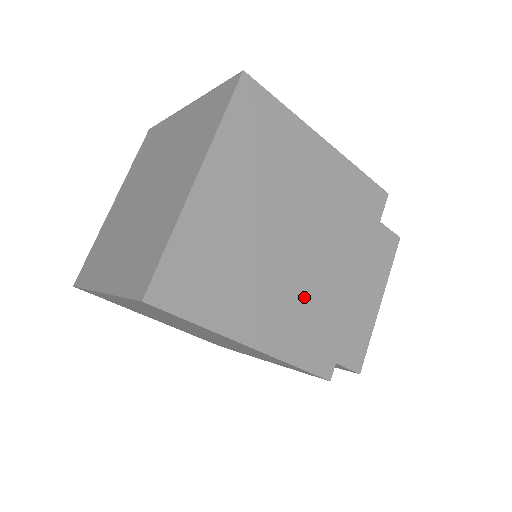
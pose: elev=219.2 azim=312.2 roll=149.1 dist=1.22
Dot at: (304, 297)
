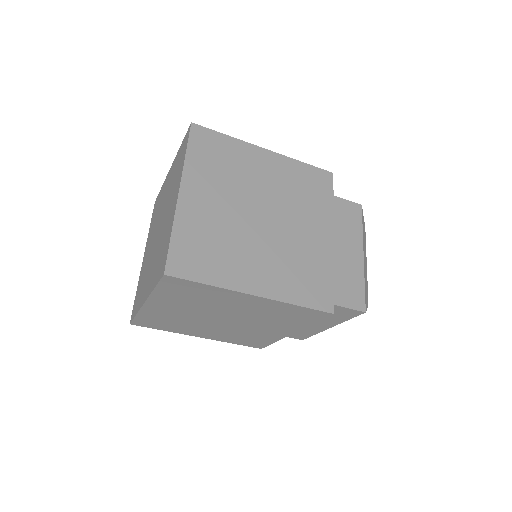
Dot at: (288, 255)
